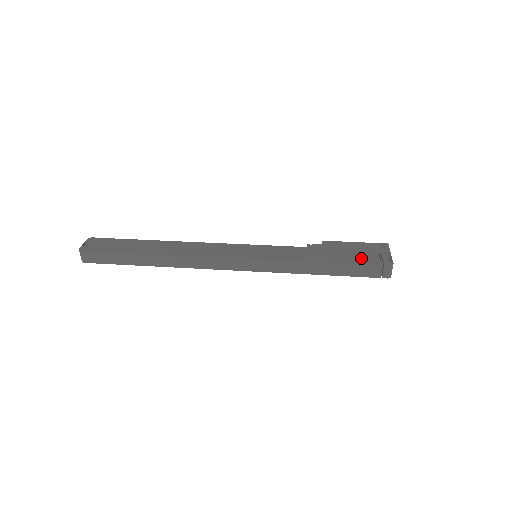
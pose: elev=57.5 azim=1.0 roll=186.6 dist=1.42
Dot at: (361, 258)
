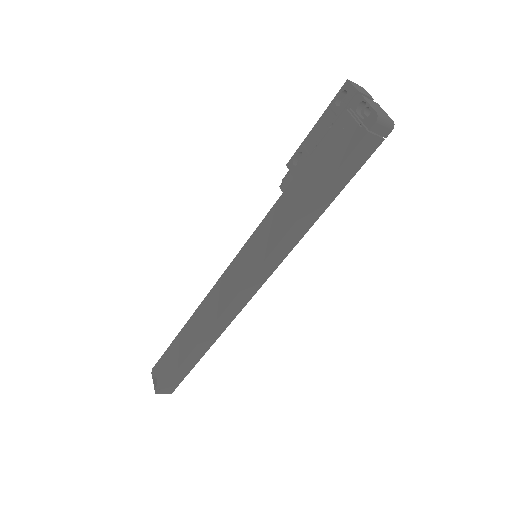
Dot at: (338, 149)
